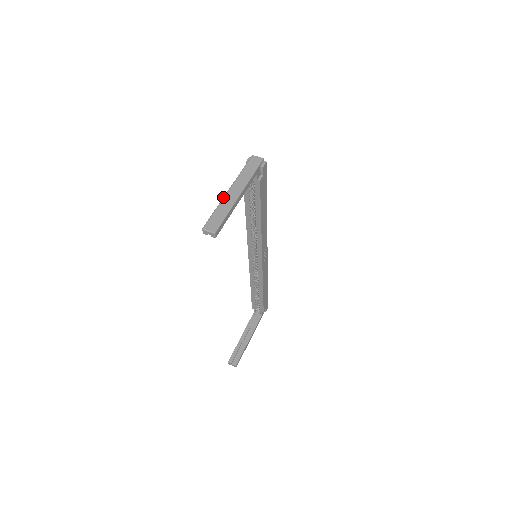
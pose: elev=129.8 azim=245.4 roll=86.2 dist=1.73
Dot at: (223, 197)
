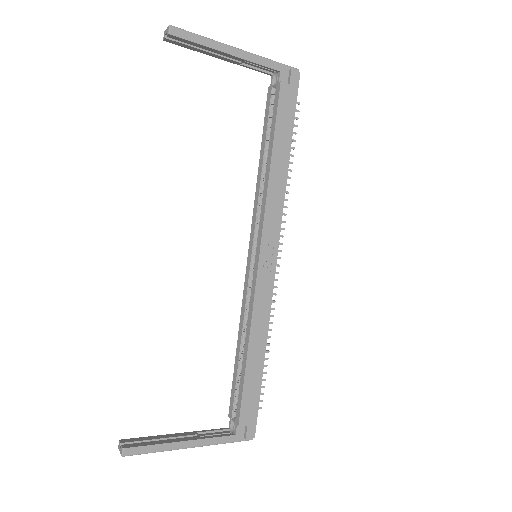
Dot at: occluded
